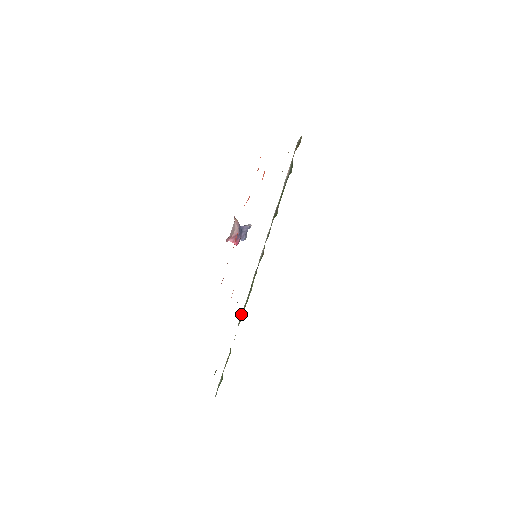
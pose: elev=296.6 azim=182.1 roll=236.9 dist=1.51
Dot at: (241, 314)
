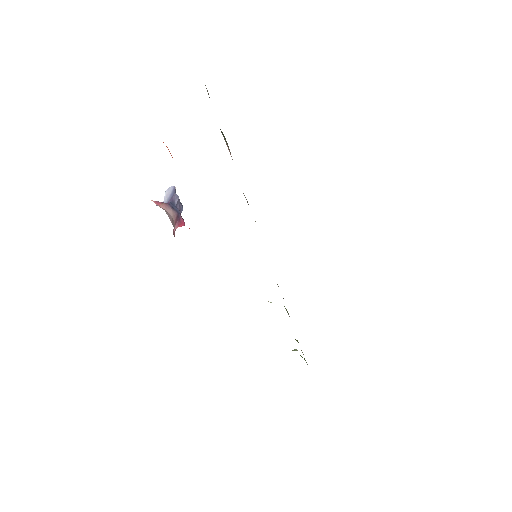
Dot at: occluded
